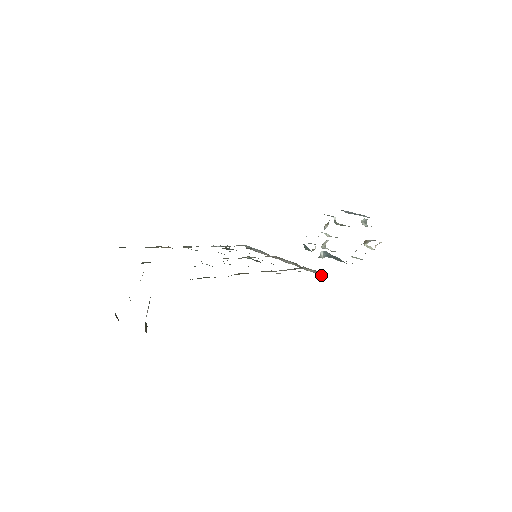
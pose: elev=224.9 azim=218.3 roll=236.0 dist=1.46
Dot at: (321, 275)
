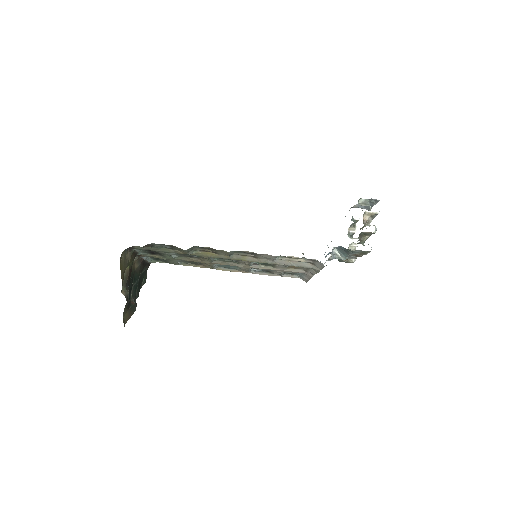
Dot at: (322, 267)
